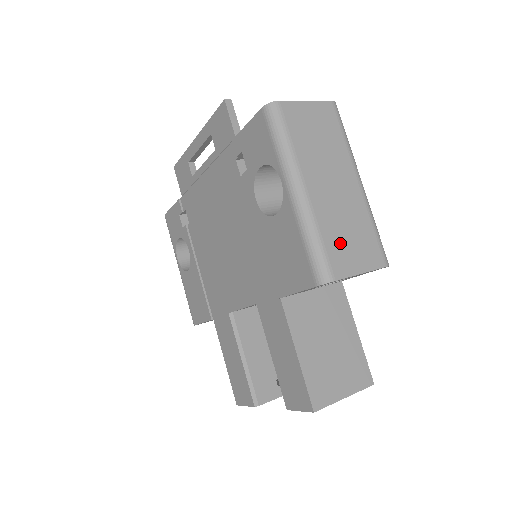
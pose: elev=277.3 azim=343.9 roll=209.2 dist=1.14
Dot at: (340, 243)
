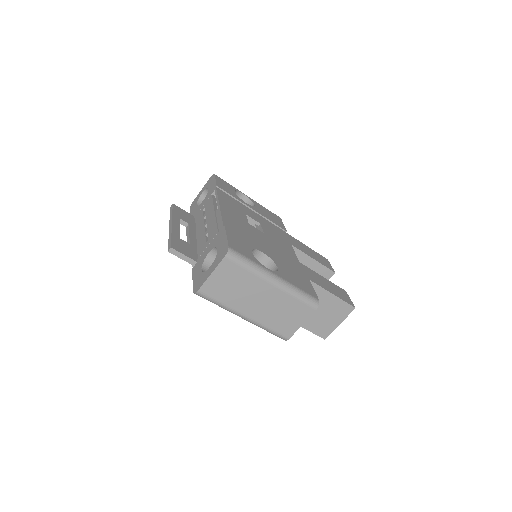
Dot at: (282, 322)
